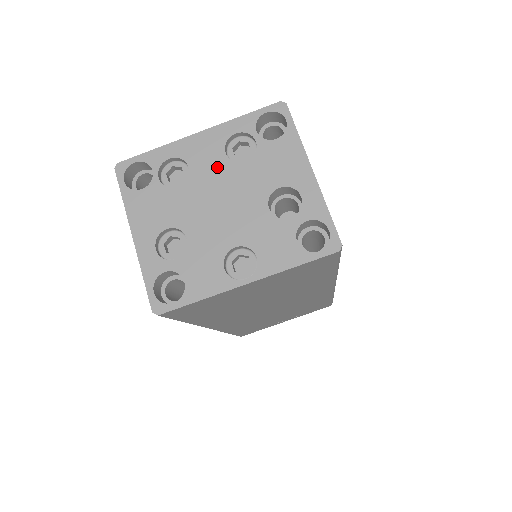
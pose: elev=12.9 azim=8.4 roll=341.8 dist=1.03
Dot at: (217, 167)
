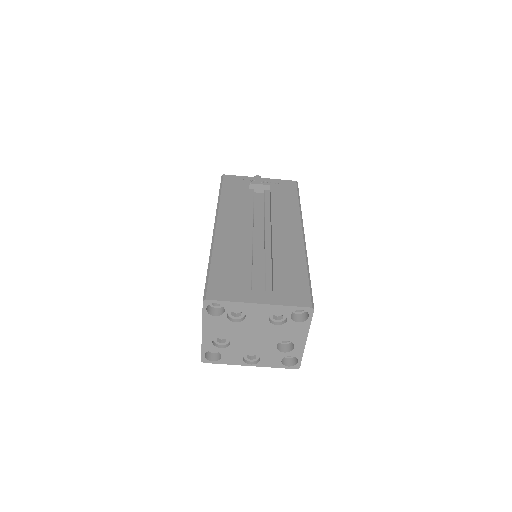
Dot at: (261, 322)
